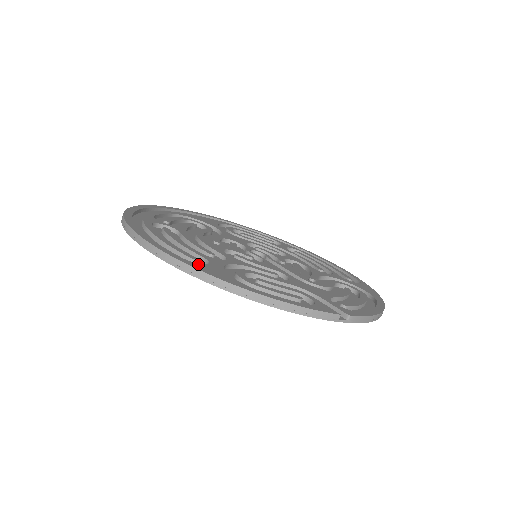
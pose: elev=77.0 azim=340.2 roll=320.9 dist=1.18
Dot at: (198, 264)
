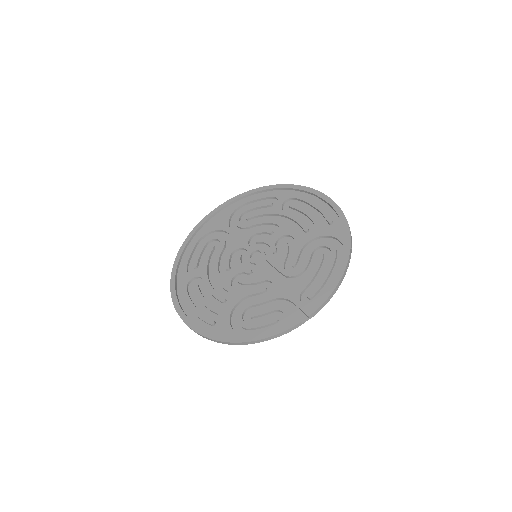
Dot at: (215, 331)
